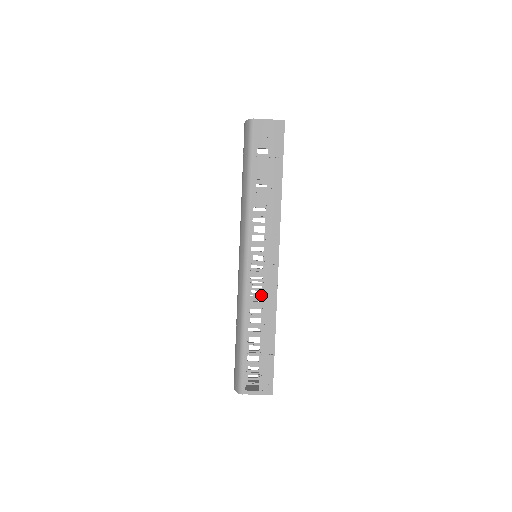
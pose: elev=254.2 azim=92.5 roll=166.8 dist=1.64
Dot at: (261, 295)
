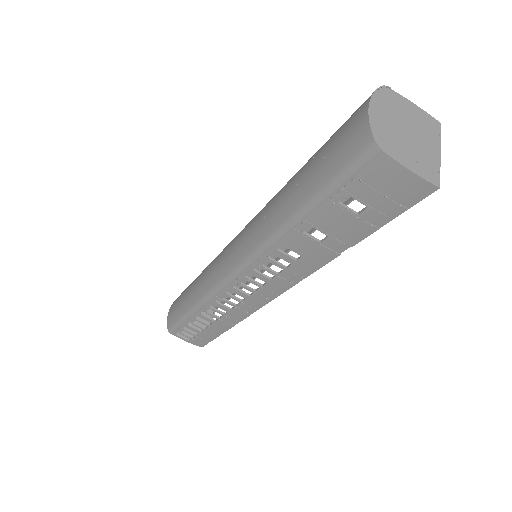
Dot at: occluded
